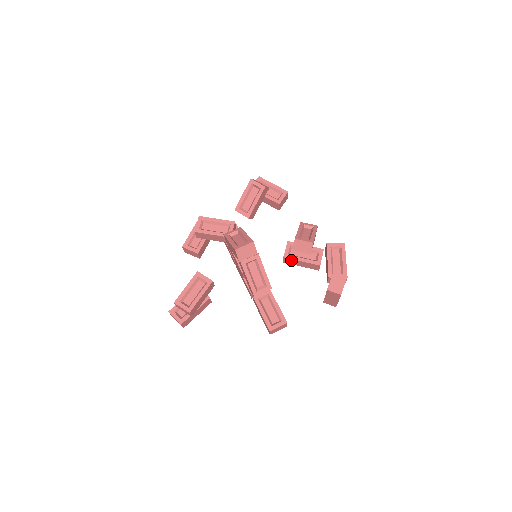
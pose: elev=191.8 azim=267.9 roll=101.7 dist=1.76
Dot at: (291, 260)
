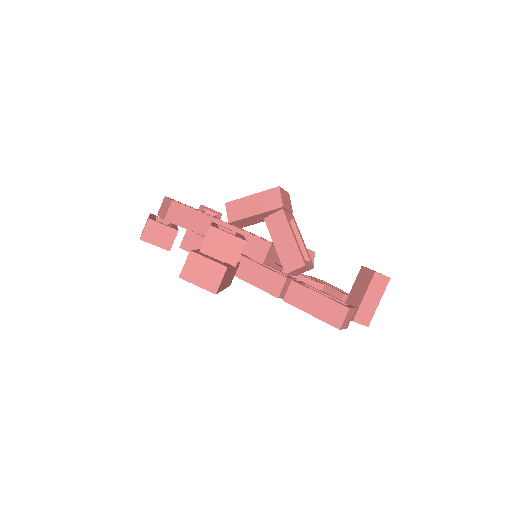
Dot at: (291, 276)
